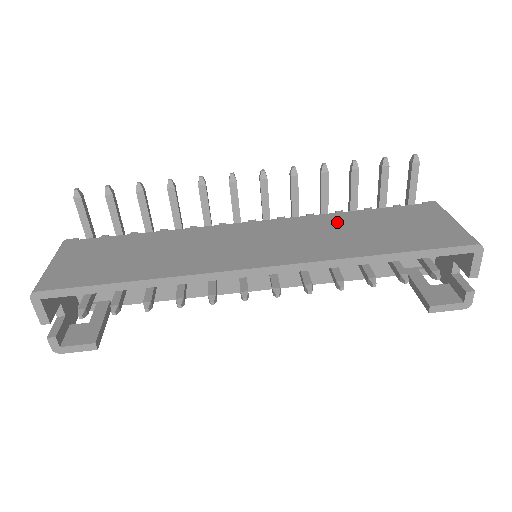
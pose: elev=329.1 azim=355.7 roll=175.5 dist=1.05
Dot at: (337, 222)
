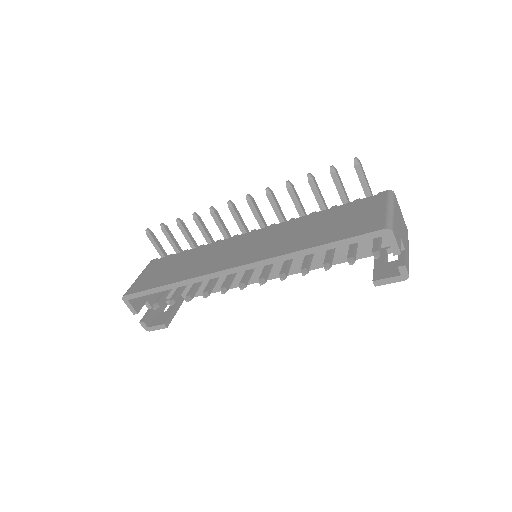
Dot at: (304, 223)
